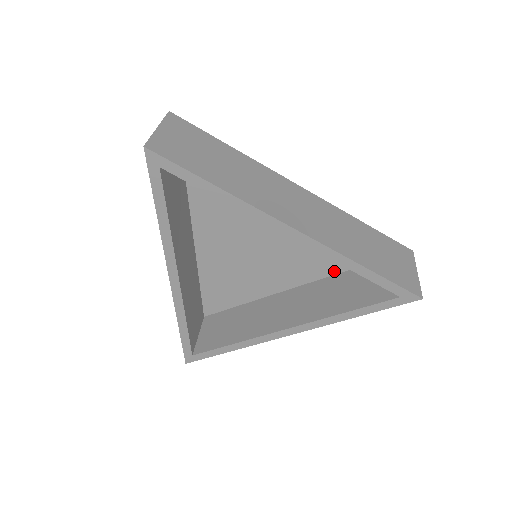
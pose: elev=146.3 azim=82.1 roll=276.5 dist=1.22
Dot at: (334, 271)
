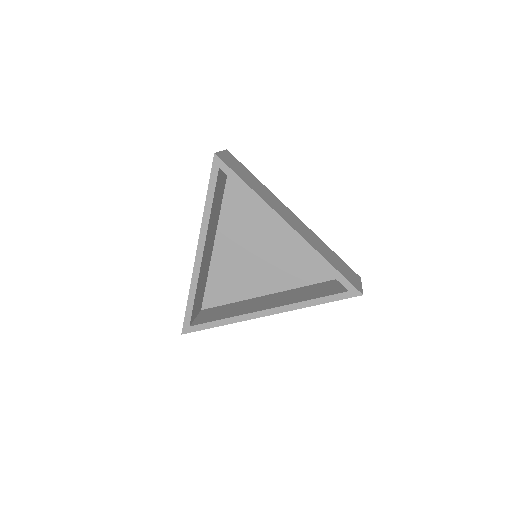
Dot at: (306, 283)
